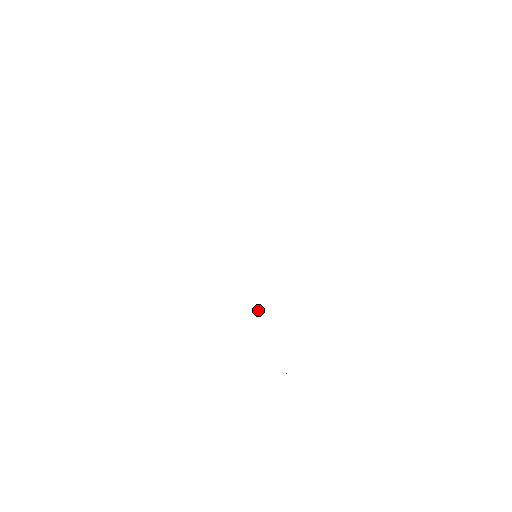
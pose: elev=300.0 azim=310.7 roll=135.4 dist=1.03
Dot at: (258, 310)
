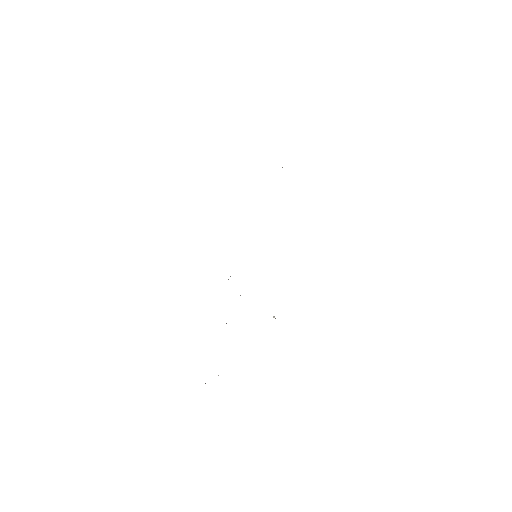
Dot at: (273, 316)
